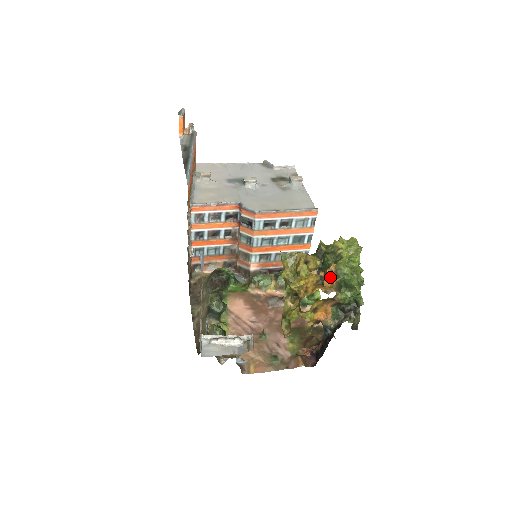
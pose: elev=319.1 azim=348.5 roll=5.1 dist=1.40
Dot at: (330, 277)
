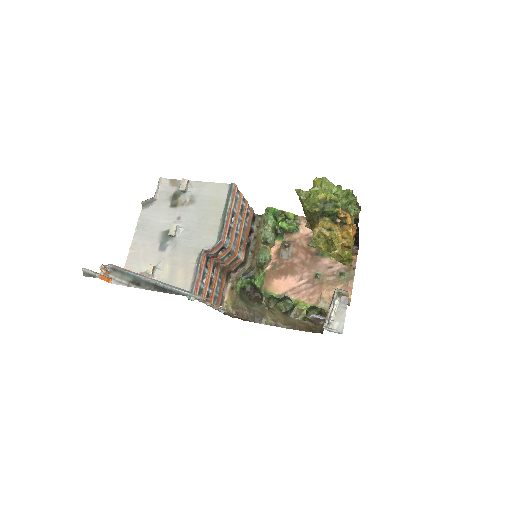
Dot at: (348, 217)
